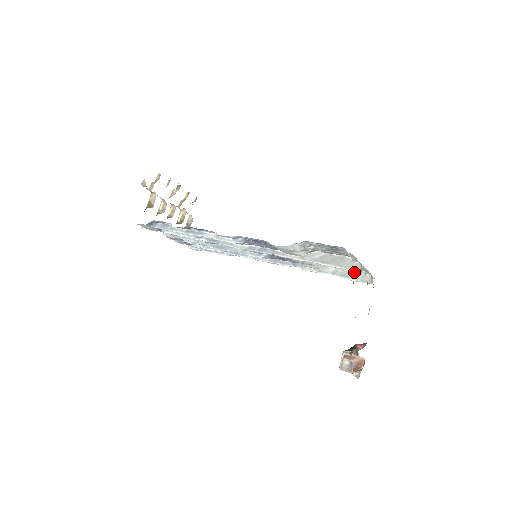
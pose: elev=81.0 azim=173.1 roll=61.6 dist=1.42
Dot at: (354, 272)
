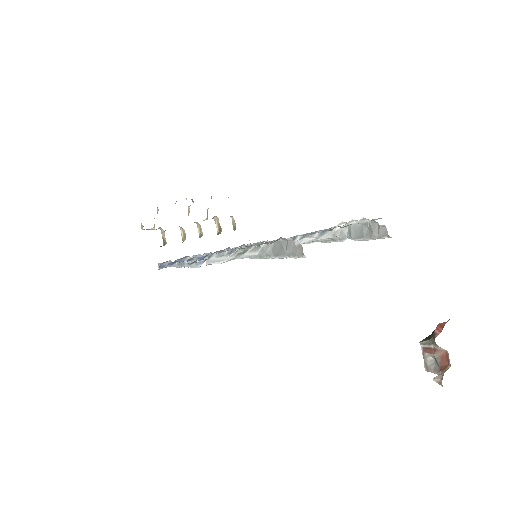
Dot at: (367, 226)
